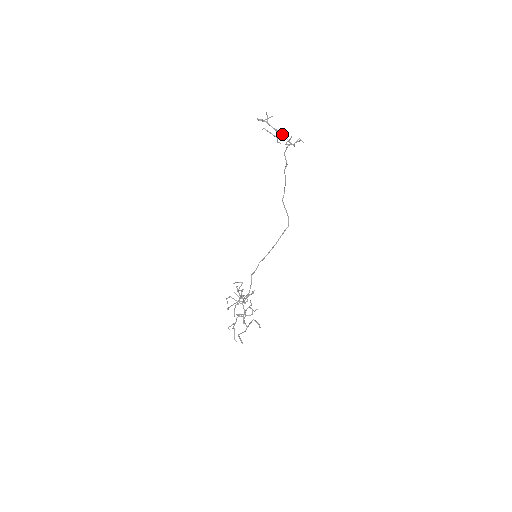
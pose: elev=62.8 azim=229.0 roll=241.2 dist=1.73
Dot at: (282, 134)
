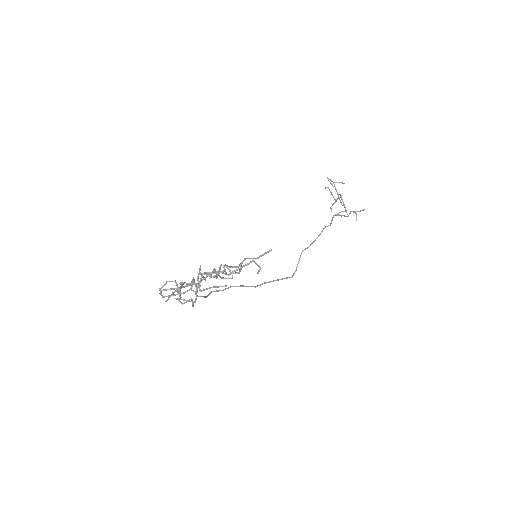
Dot at: occluded
